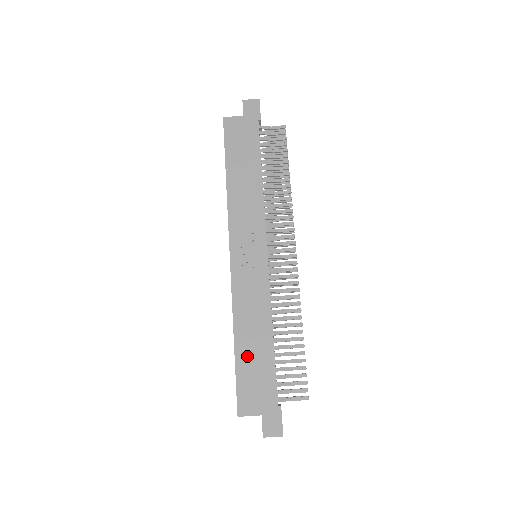
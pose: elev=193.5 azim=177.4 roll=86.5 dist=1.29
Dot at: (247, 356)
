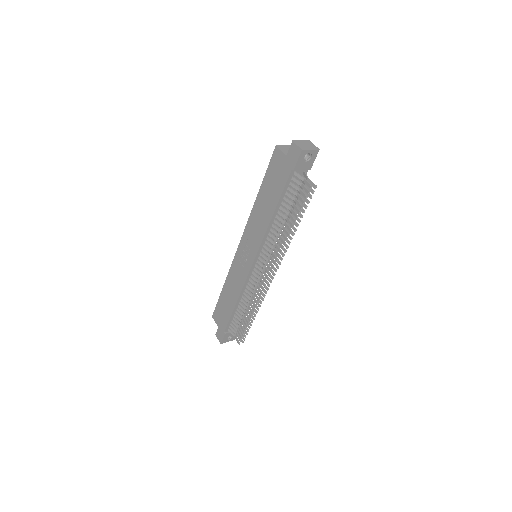
Dot at: (224, 299)
